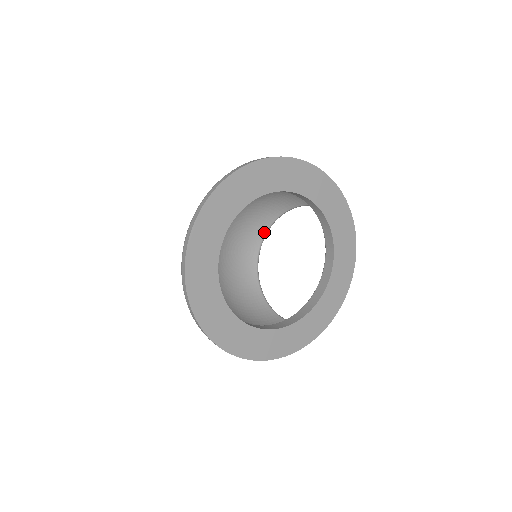
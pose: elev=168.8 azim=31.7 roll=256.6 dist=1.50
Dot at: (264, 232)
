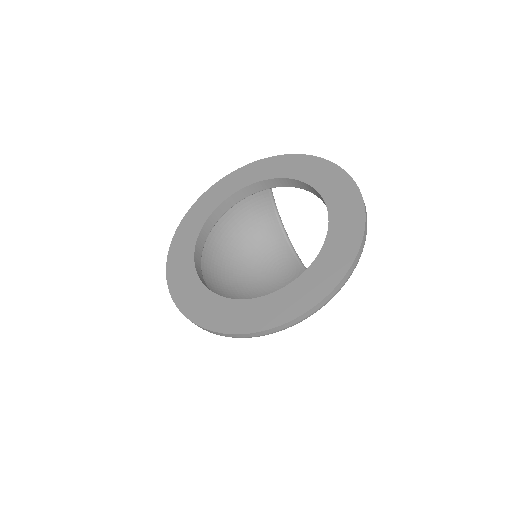
Dot at: (287, 246)
